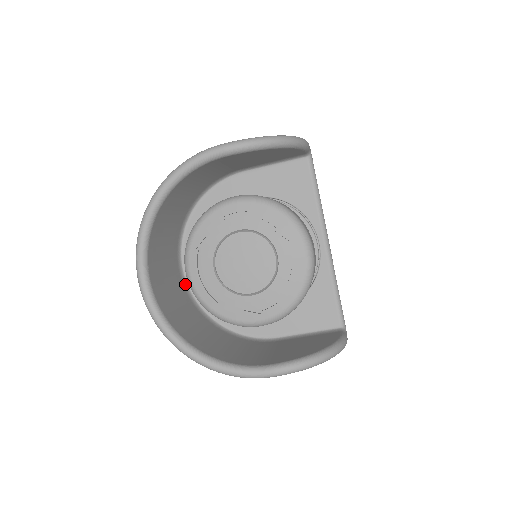
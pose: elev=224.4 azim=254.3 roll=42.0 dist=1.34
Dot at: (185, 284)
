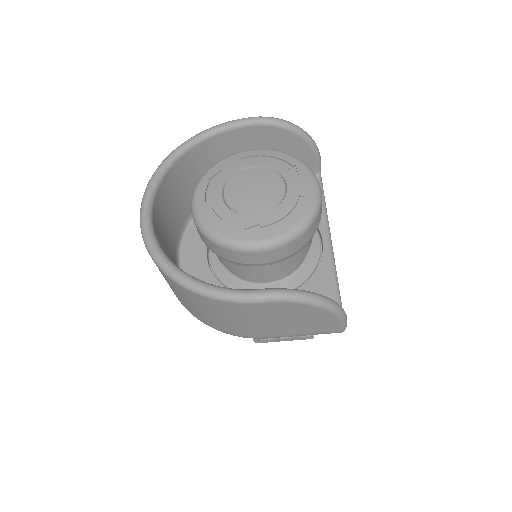
Dot at: (178, 264)
